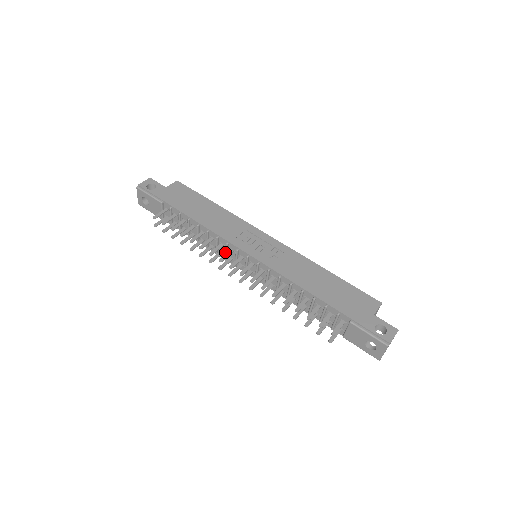
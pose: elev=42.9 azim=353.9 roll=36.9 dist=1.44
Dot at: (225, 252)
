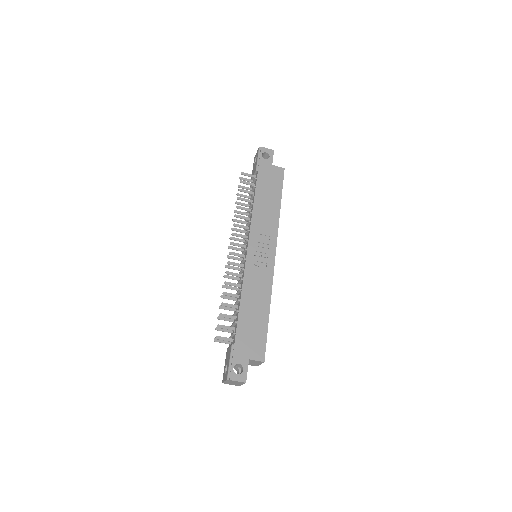
Dot at: (245, 234)
